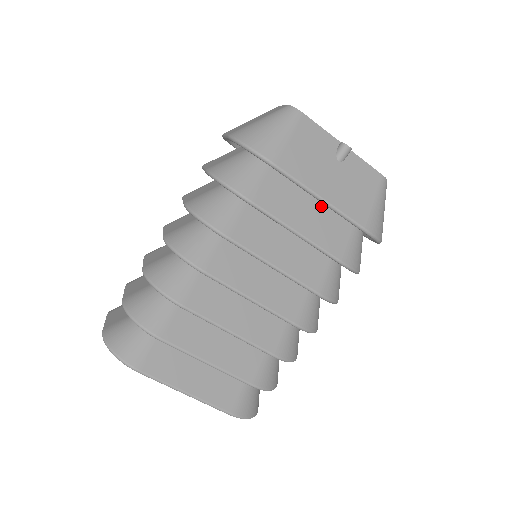
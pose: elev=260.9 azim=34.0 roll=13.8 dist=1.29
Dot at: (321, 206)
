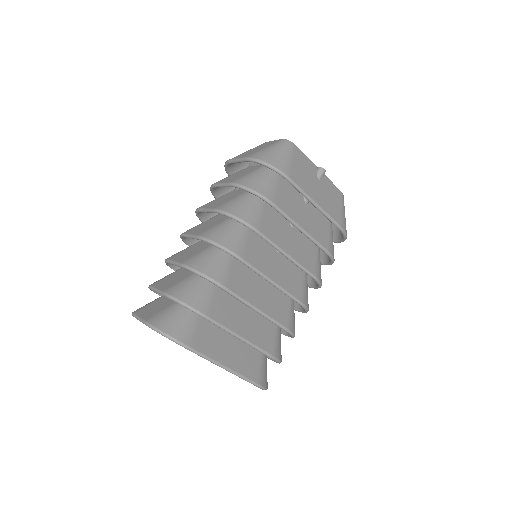
Dot at: (310, 211)
